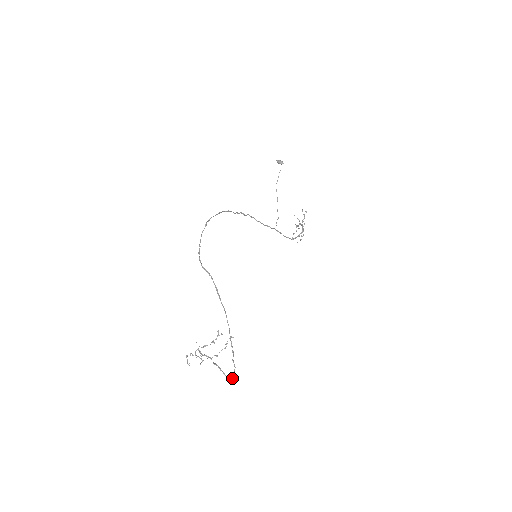
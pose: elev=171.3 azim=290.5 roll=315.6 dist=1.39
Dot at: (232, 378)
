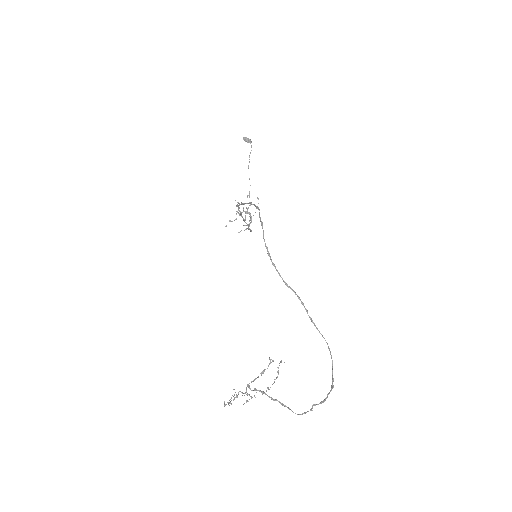
Dot at: (304, 413)
